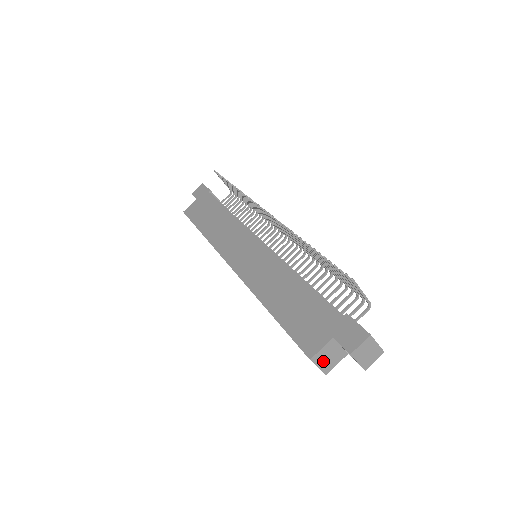
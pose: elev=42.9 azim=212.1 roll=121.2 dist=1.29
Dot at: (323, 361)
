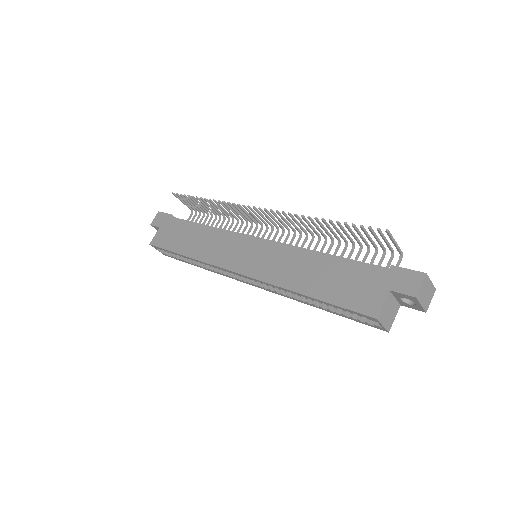
Dot at: (385, 318)
